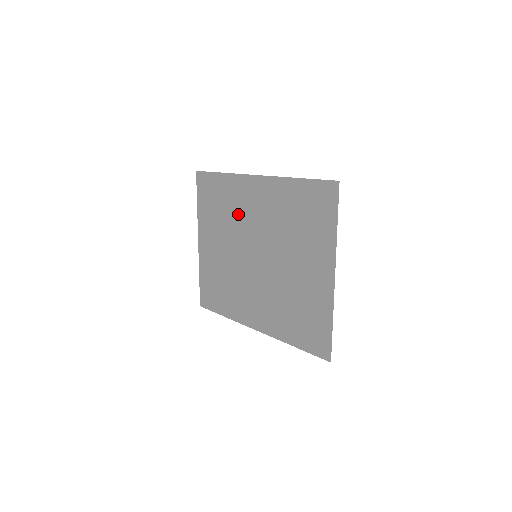
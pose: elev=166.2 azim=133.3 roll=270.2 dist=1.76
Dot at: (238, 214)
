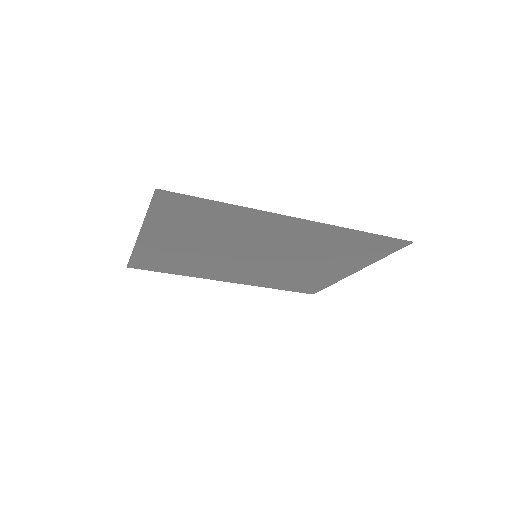
Dot at: (242, 234)
